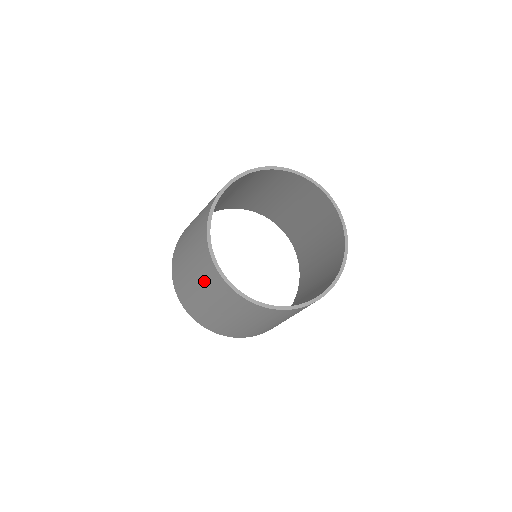
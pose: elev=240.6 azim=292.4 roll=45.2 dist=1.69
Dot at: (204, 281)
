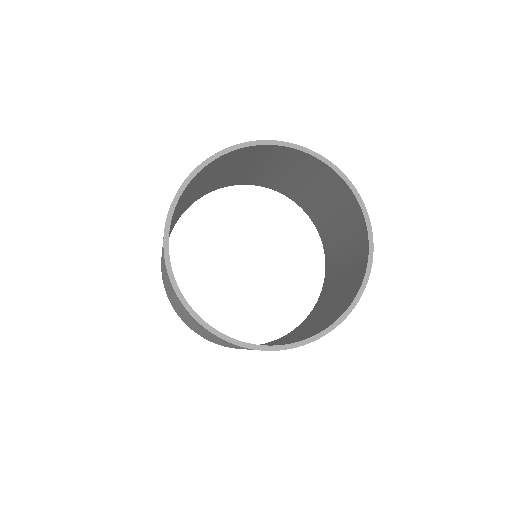
Dot at: (195, 325)
